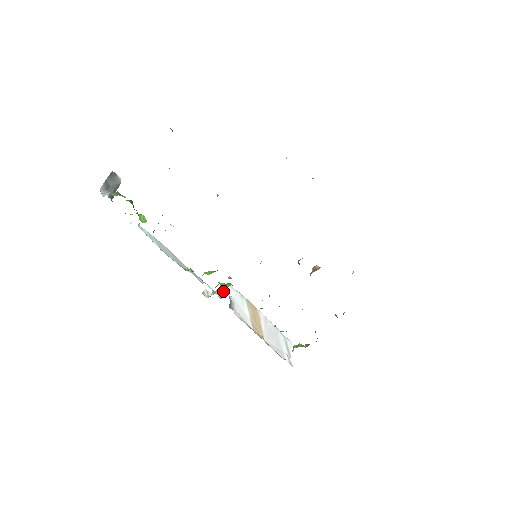
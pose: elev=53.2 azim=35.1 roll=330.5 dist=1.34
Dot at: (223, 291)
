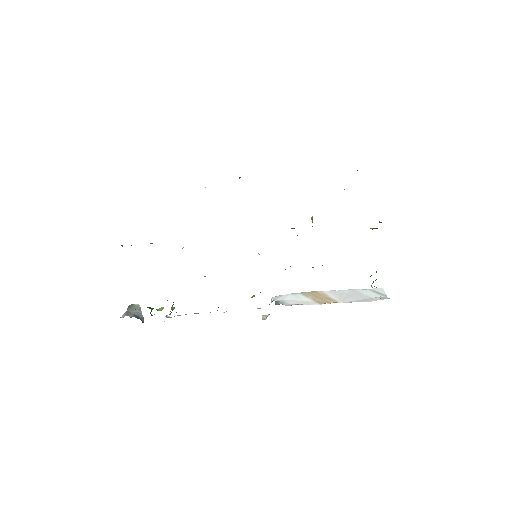
Dot at: occluded
